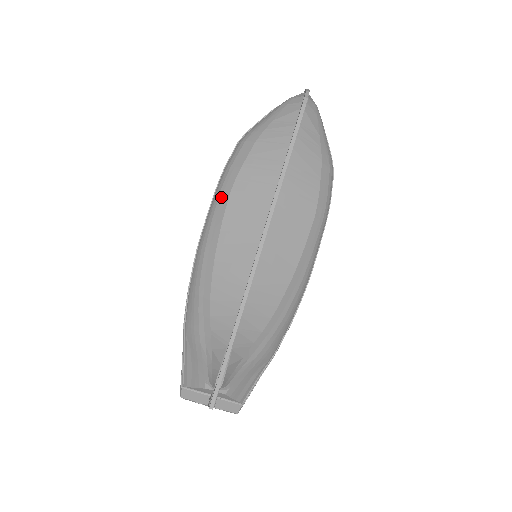
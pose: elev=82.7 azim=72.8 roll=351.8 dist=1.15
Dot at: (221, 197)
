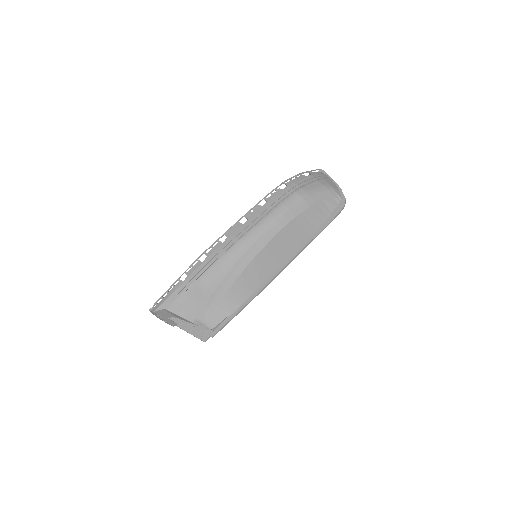
Dot at: (275, 225)
